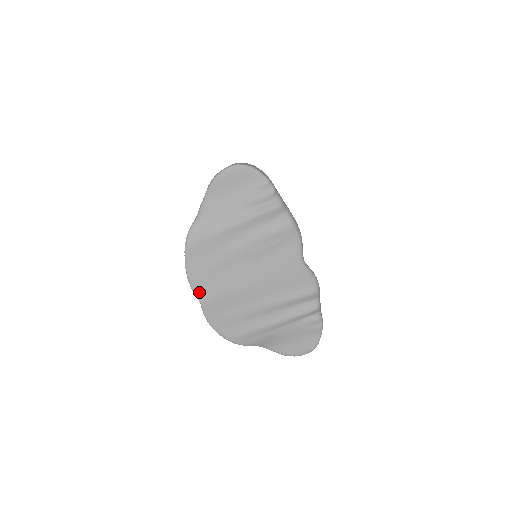
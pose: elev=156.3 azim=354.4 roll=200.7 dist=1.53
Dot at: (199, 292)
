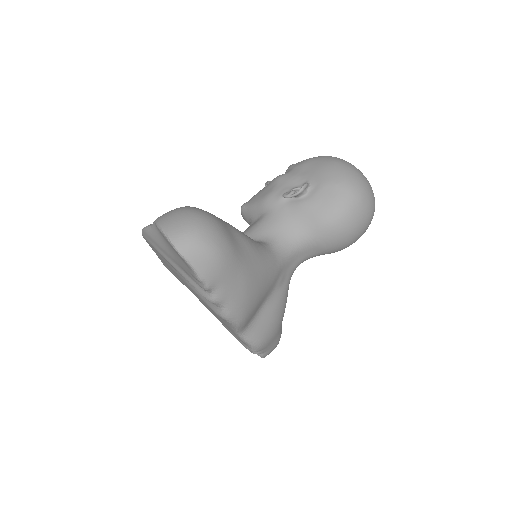
Dot at: (161, 260)
